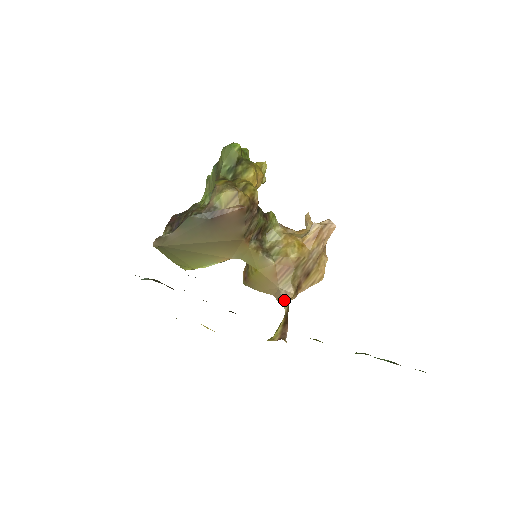
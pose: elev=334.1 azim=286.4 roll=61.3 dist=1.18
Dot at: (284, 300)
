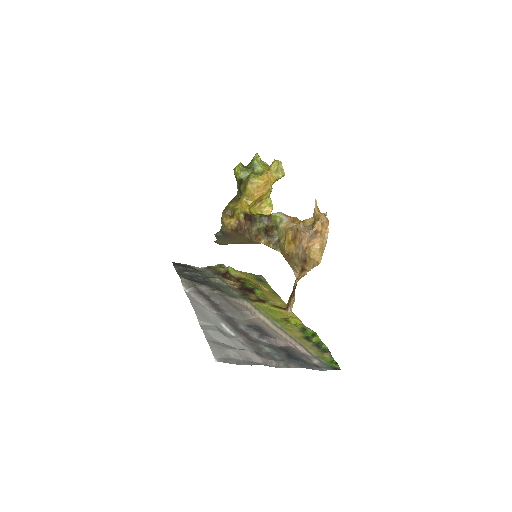
Dot at: (296, 277)
